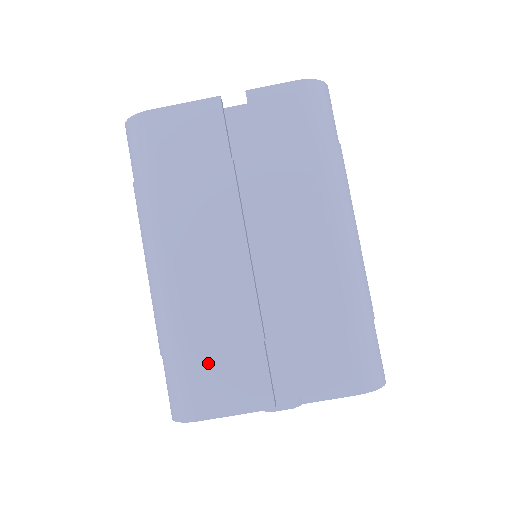
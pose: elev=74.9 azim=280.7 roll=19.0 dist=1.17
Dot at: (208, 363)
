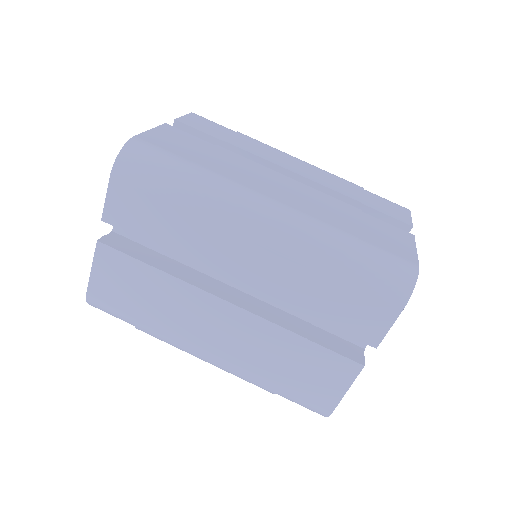
Dot at: (297, 380)
